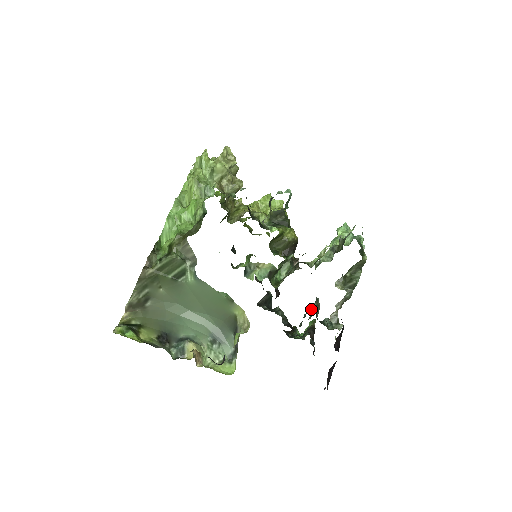
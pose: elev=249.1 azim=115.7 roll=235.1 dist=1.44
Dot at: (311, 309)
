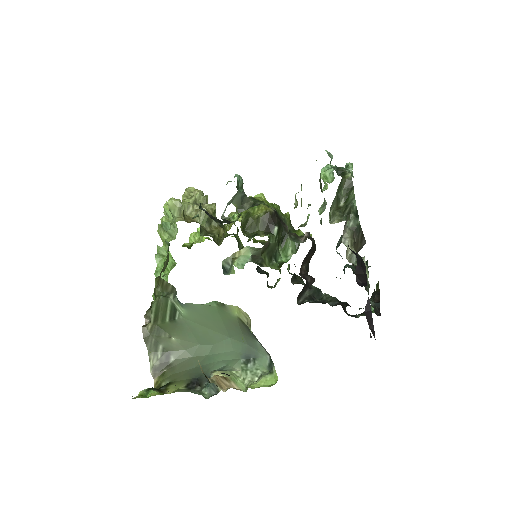
Dot at: (344, 270)
